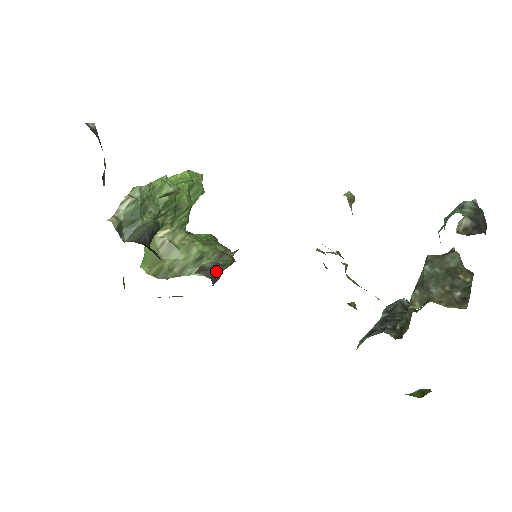
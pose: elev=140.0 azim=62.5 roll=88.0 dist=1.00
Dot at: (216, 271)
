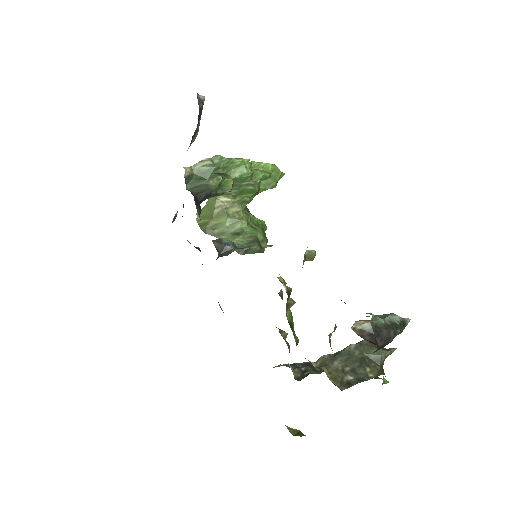
Dot at: (227, 249)
